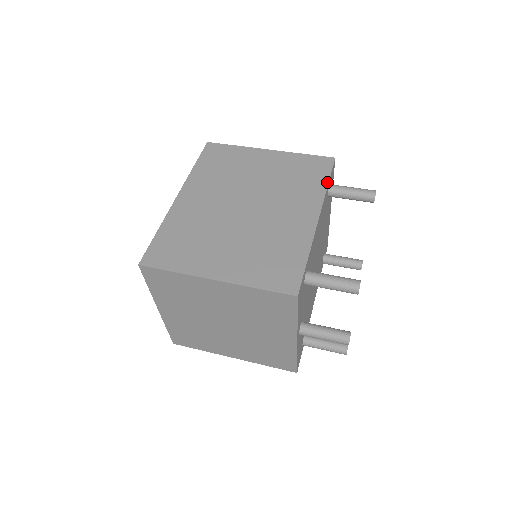
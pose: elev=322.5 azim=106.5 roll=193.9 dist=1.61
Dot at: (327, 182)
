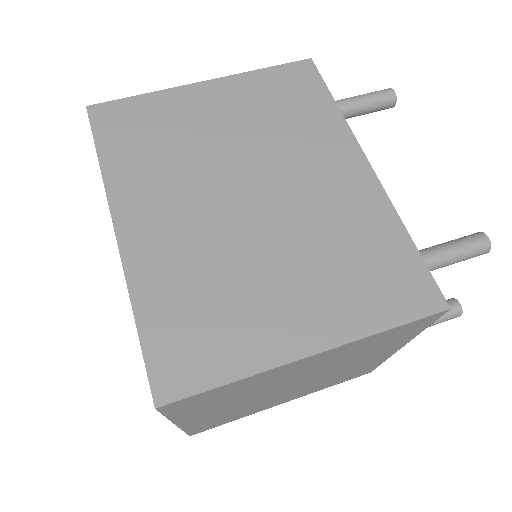
Dot at: (333, 102)
